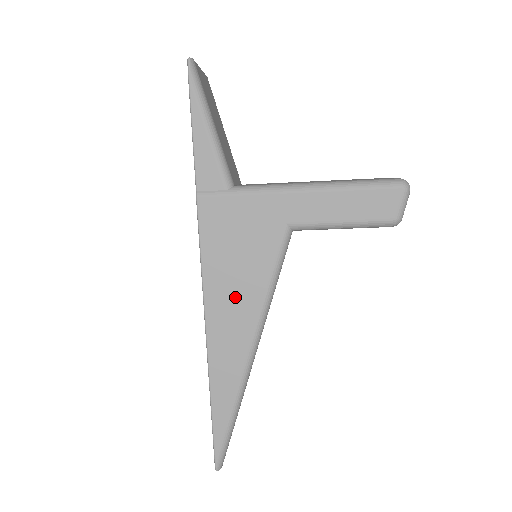
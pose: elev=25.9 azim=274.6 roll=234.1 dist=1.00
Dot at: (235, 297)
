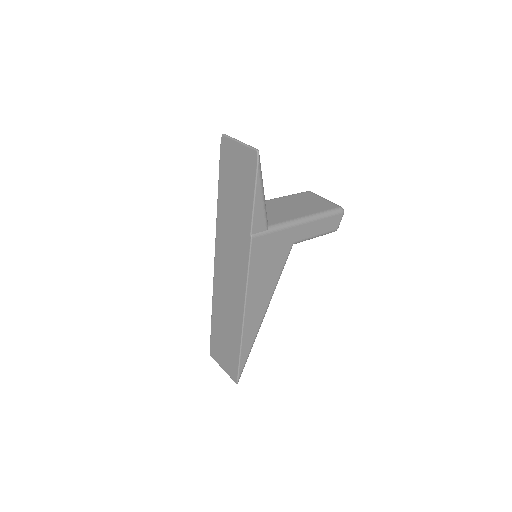
Dot at: (262, 289)
